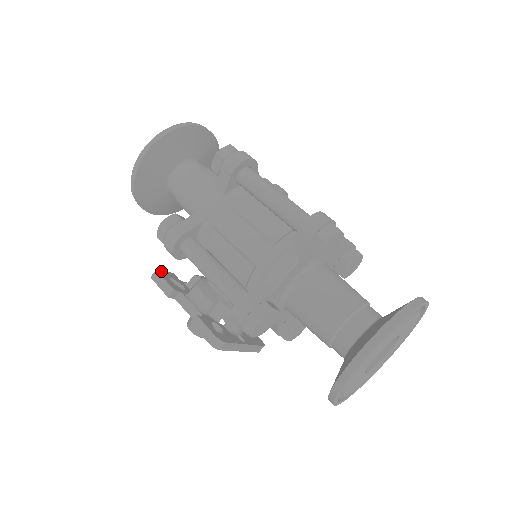
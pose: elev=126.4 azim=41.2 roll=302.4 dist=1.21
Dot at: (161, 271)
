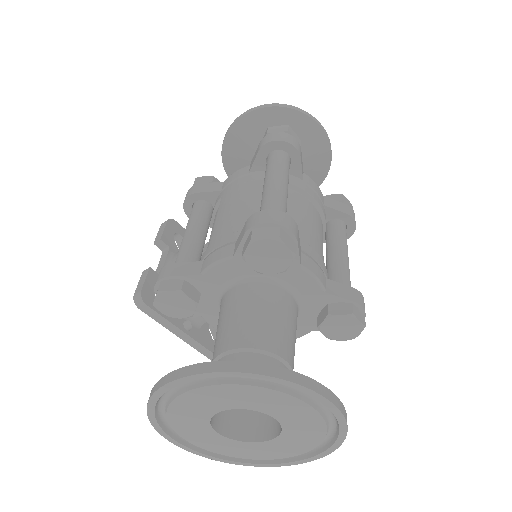
Dot at: (175, 223)
